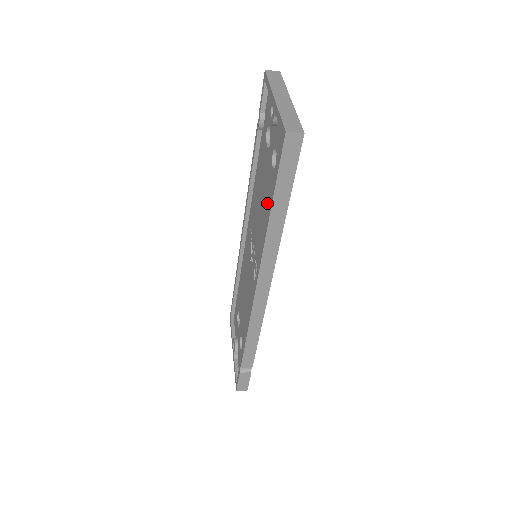
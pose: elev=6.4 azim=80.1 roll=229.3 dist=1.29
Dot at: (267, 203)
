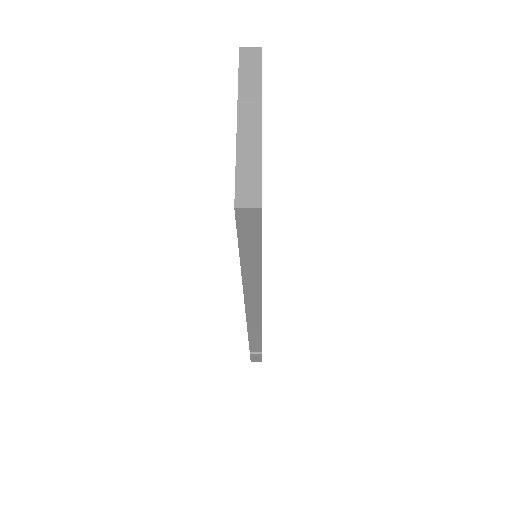
Dot at: occluded
